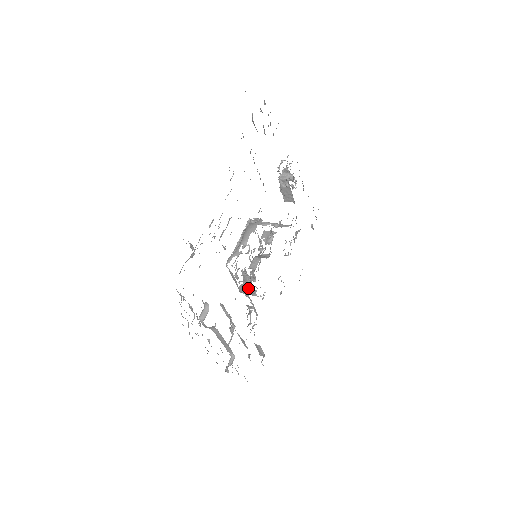
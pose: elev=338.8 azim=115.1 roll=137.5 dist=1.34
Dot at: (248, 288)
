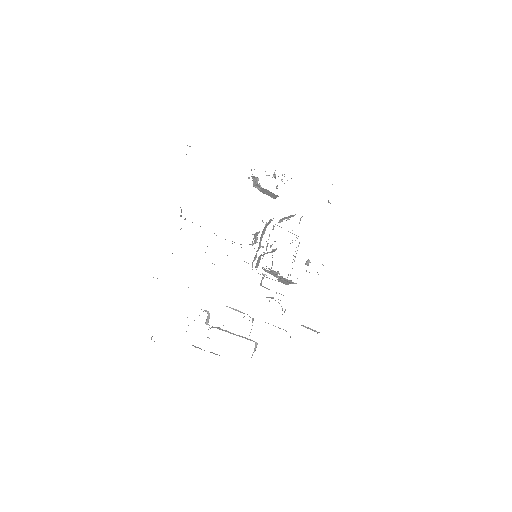
Dot at: (283, 280)
